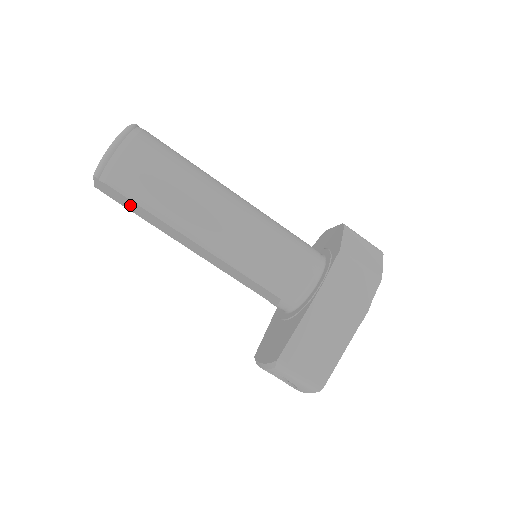
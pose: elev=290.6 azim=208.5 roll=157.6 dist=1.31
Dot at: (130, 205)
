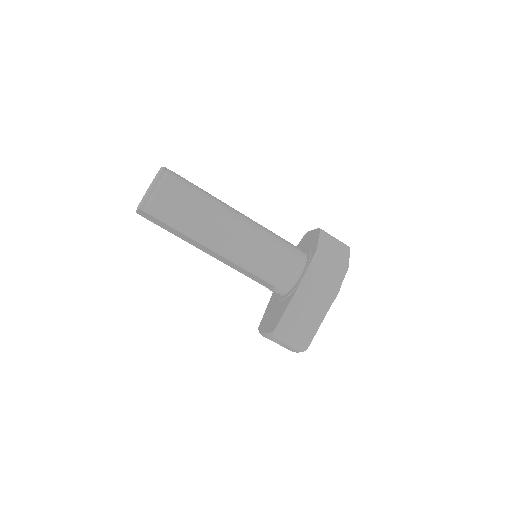
Dot at: (164, 226)
